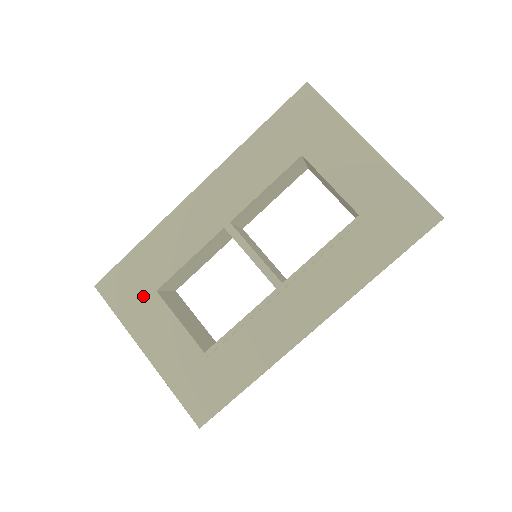
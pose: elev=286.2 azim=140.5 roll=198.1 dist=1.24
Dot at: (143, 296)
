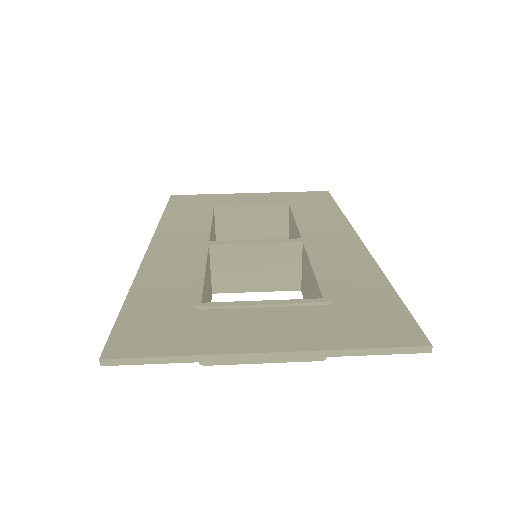
Dot at: (189, 319)
